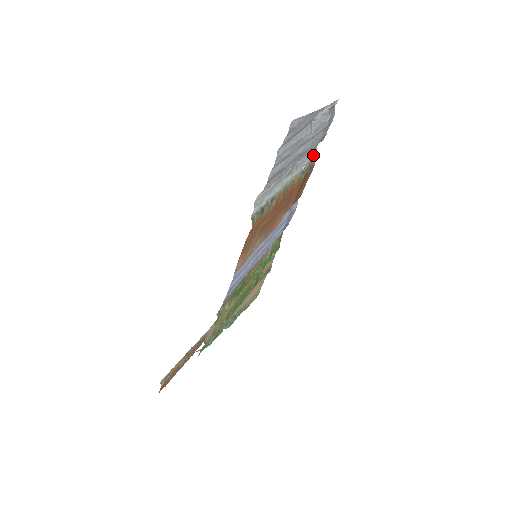
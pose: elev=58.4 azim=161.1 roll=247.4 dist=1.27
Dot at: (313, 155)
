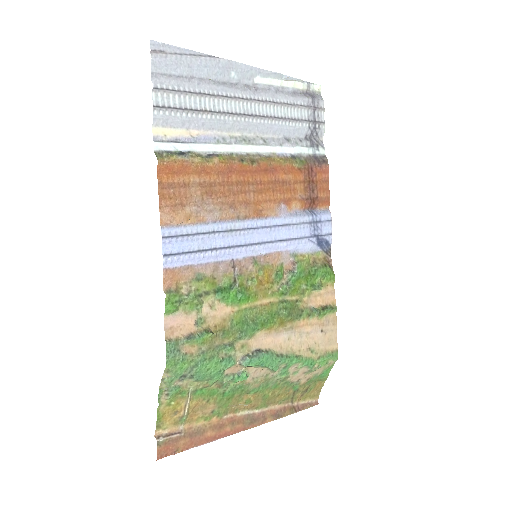
Dot at: (317, 148)
